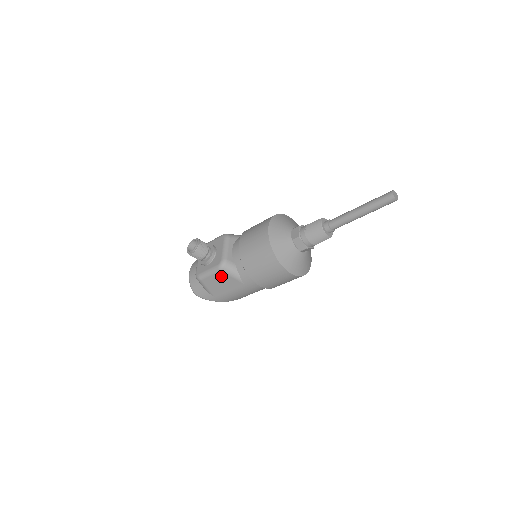
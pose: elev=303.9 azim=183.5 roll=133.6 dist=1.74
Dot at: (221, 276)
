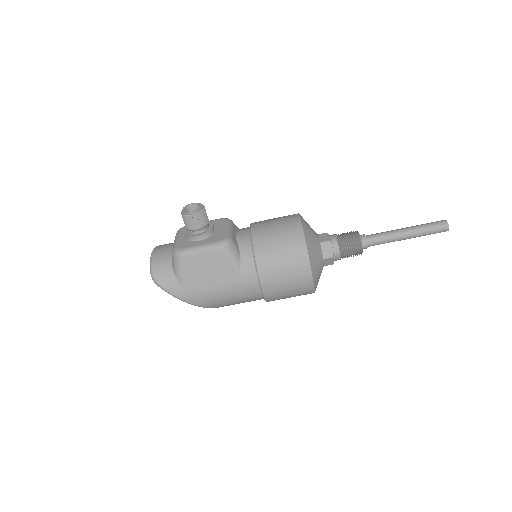
Dot at: (216, 258)
